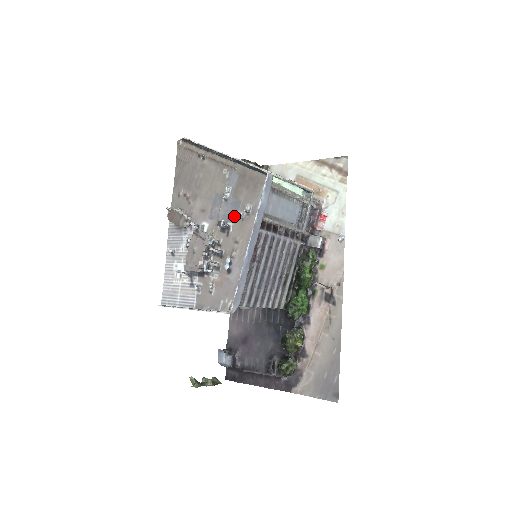
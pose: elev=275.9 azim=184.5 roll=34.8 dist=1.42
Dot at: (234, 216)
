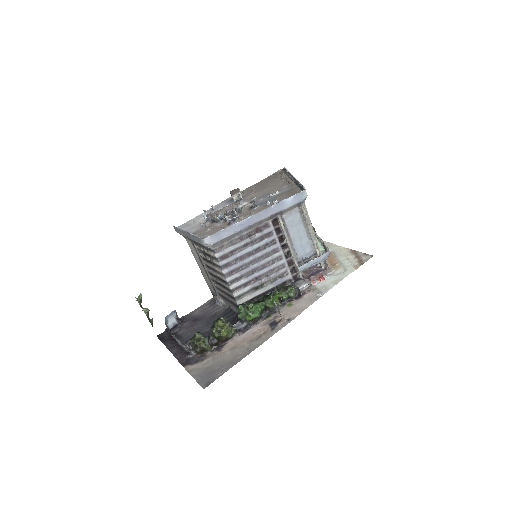
Dot at: (264, 204)
